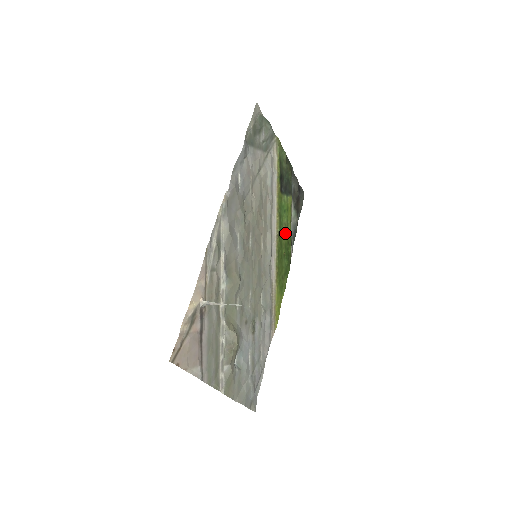
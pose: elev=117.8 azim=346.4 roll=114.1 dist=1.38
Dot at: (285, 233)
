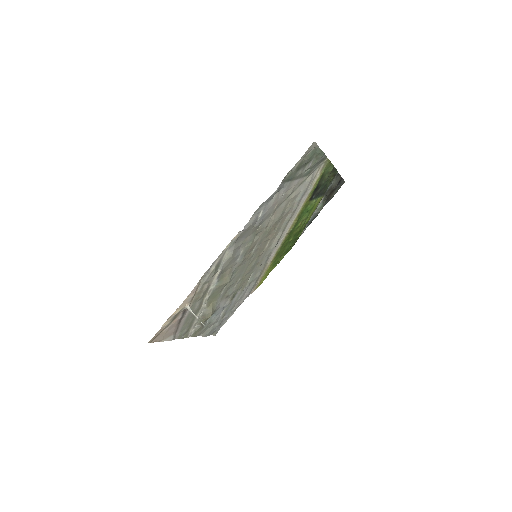
Dot at: (300, 226)
